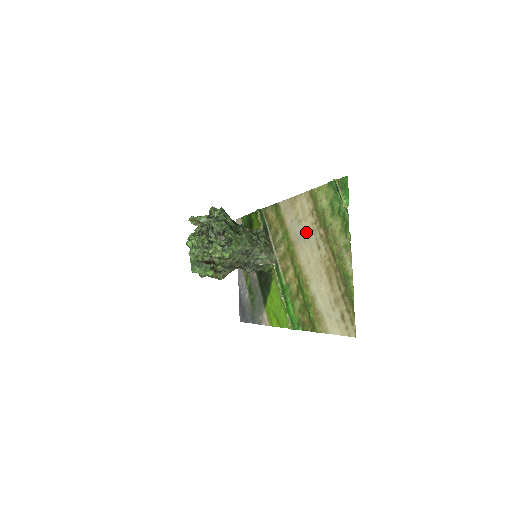
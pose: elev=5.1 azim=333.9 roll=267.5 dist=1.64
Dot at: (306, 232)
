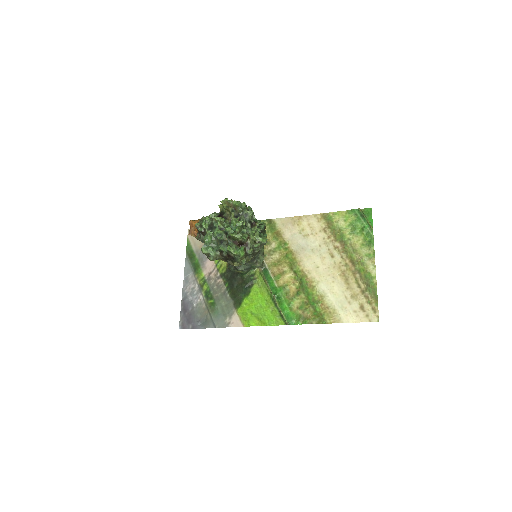
Dot at: (315, 244)
